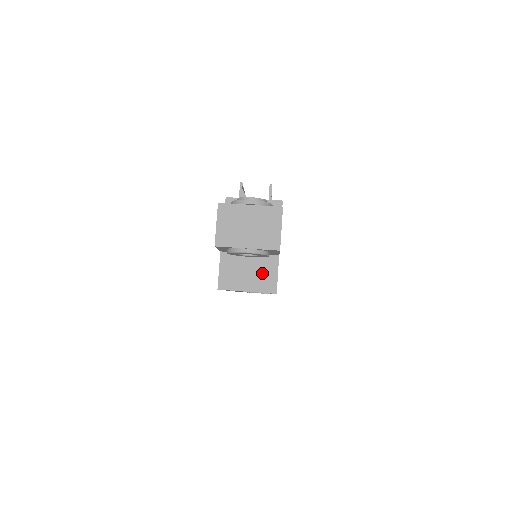
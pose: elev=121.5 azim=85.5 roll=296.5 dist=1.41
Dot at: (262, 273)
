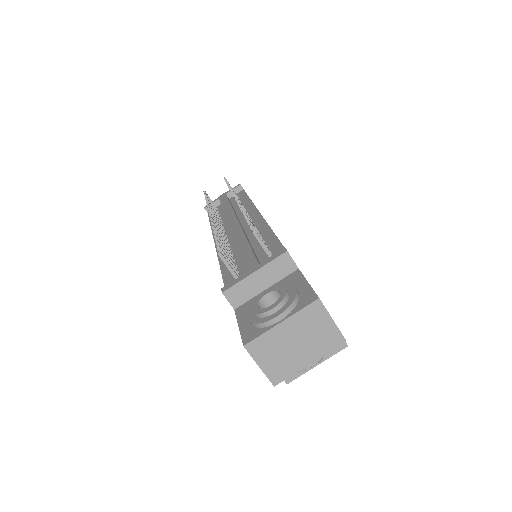
Dot at: occluded
